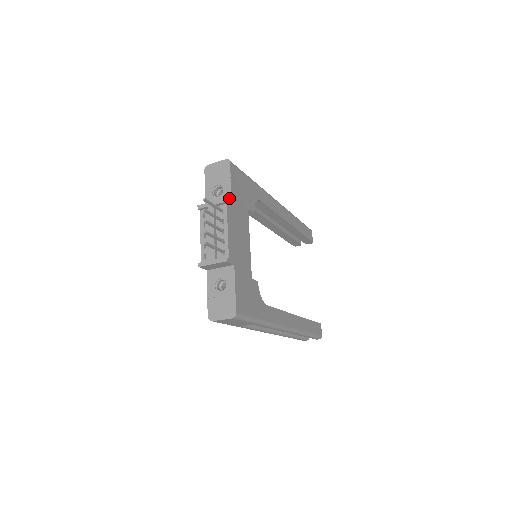
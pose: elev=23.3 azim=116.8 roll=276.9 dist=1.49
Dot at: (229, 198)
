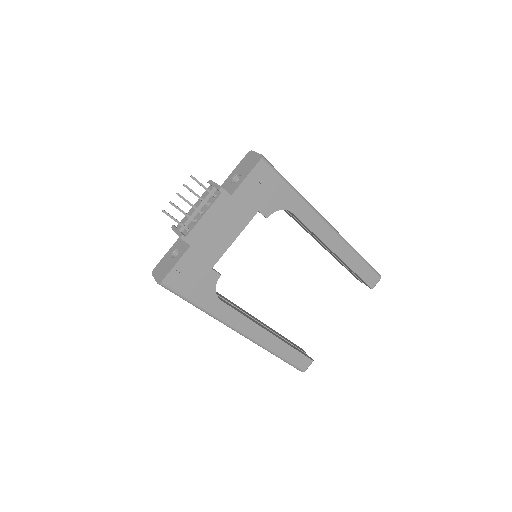
Dot at: (234, 190)
